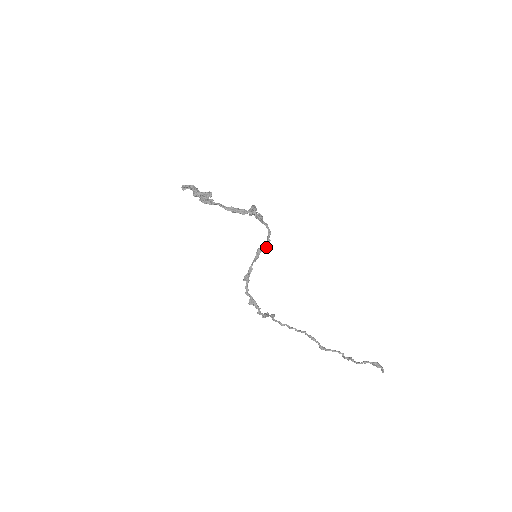
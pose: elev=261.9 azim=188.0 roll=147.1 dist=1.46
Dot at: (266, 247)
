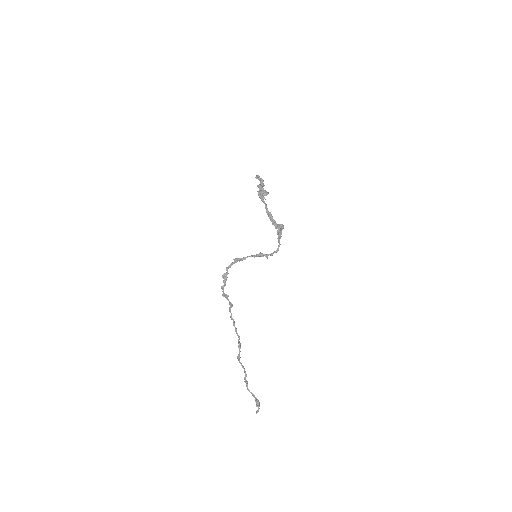
Dot at: (267, 257)
